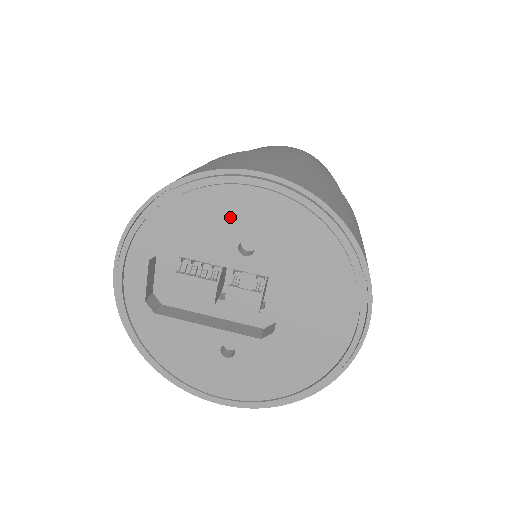
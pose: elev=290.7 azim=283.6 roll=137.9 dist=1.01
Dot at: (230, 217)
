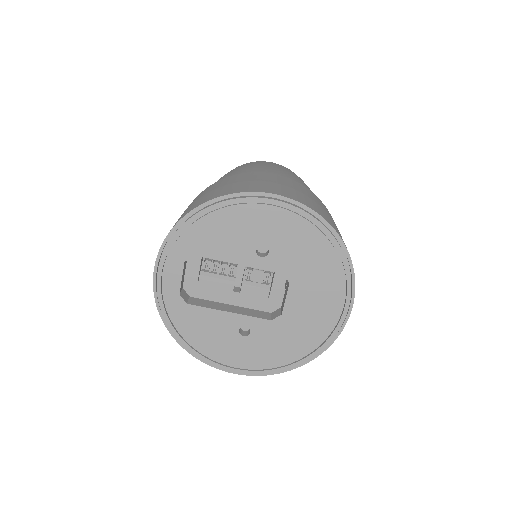
Dot at: (251, 228)
